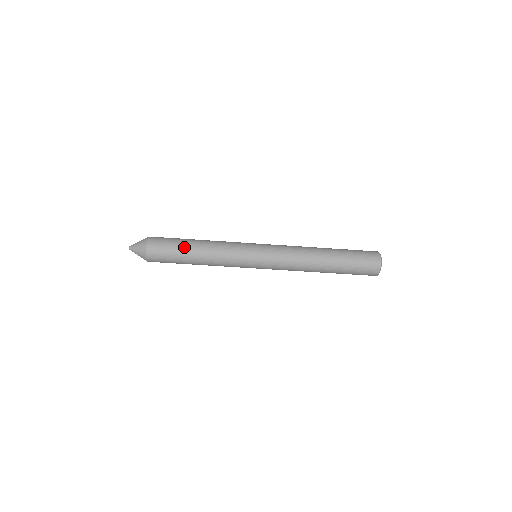
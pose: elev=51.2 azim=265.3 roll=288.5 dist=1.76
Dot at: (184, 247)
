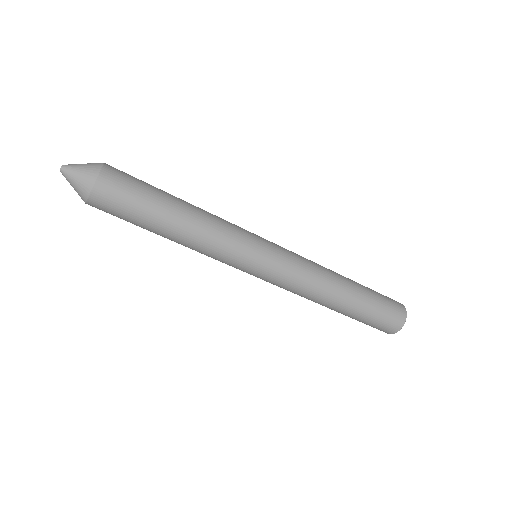
Dot at: (159, 208)
